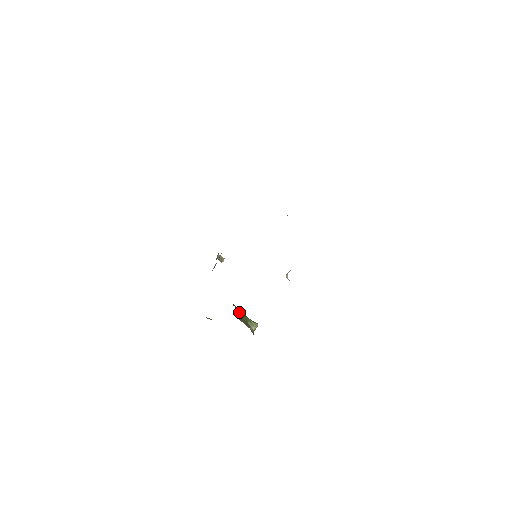
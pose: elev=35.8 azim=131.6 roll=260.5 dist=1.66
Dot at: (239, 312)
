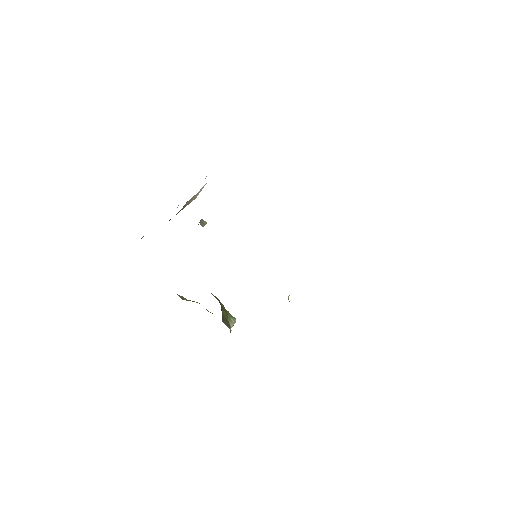
Dot at: (223, 310)
